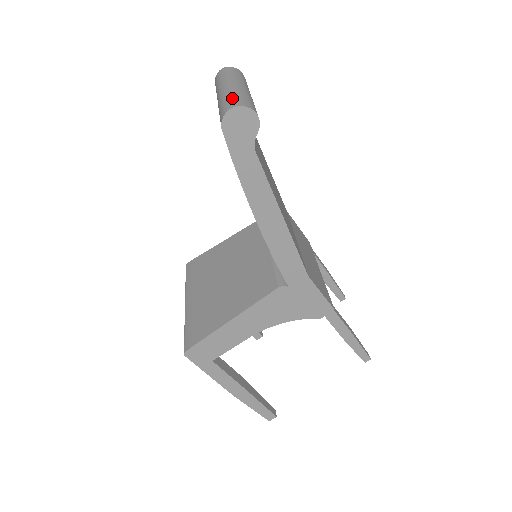
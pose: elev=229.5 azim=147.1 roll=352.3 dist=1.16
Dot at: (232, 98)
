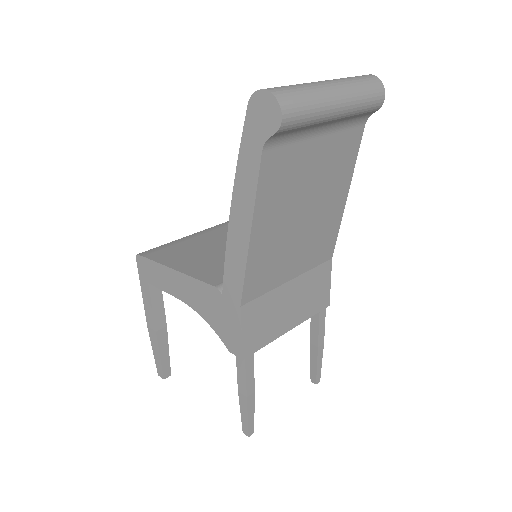
Dot at: (291, 87)
